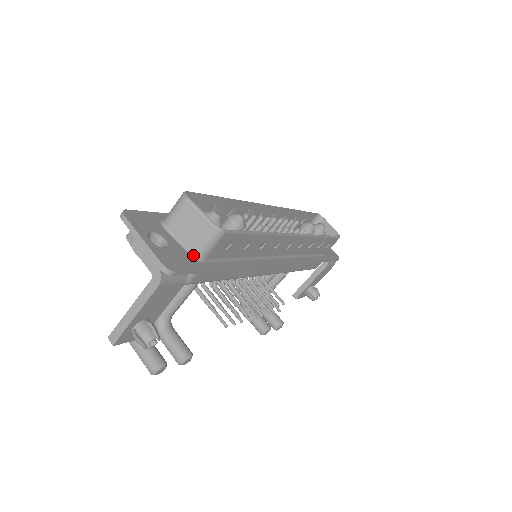
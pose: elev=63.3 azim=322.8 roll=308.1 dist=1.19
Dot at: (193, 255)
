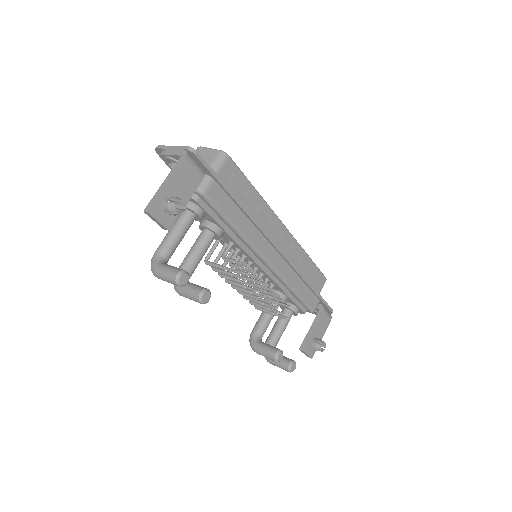
Dot at: occluded
